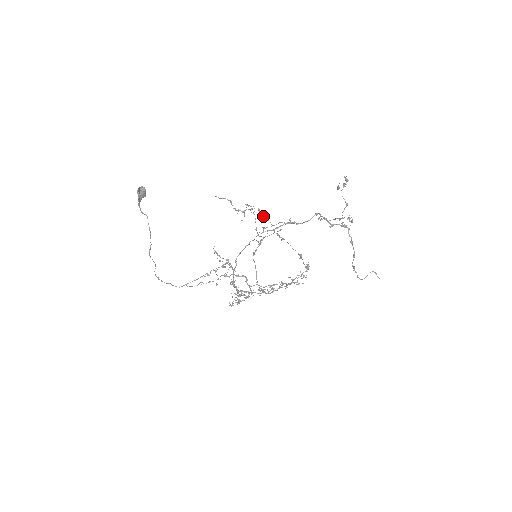
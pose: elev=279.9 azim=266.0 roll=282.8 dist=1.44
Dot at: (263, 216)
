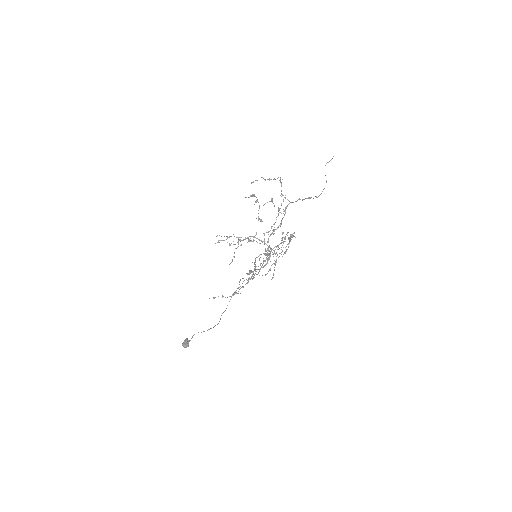
Dot at: occluded
